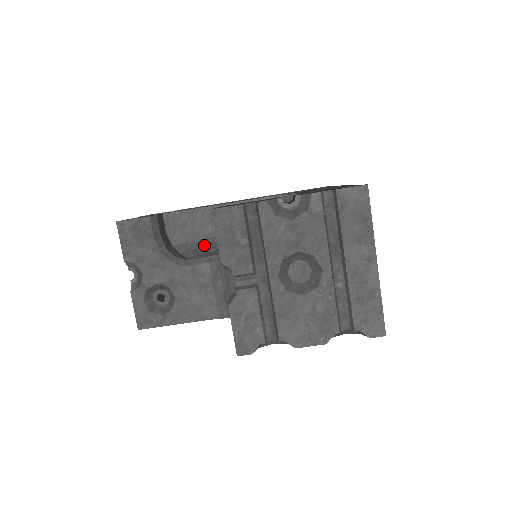
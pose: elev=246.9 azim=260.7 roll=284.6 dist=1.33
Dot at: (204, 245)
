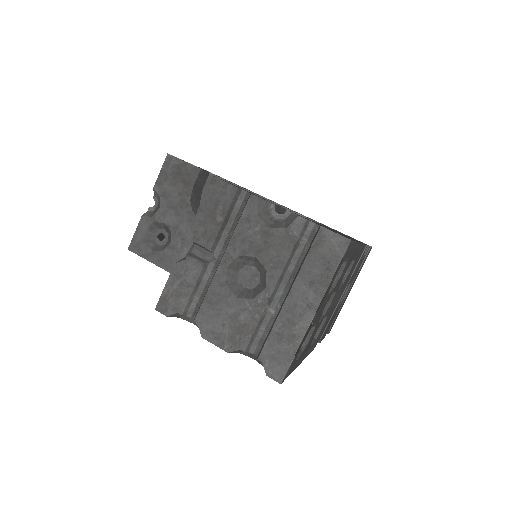
Dot at: occluded
